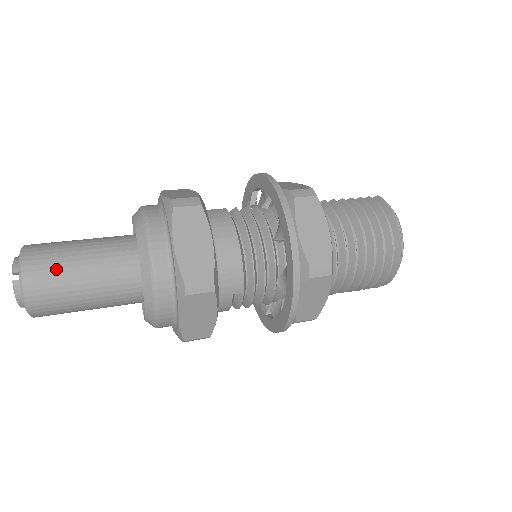
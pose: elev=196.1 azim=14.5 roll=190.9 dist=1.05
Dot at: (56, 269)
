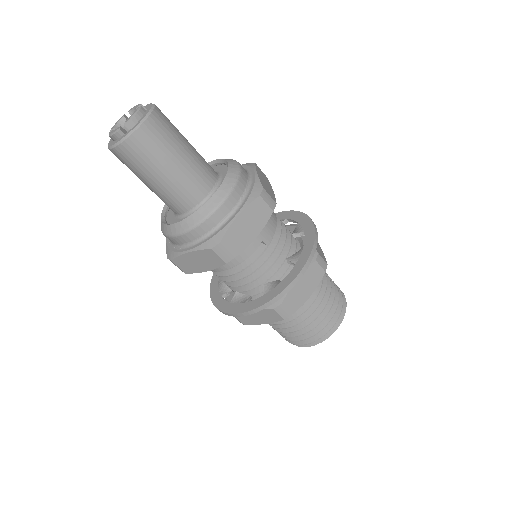
Dot at: (174, 126)
